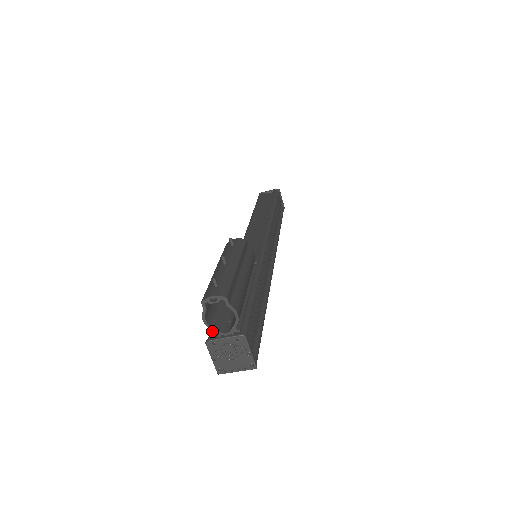
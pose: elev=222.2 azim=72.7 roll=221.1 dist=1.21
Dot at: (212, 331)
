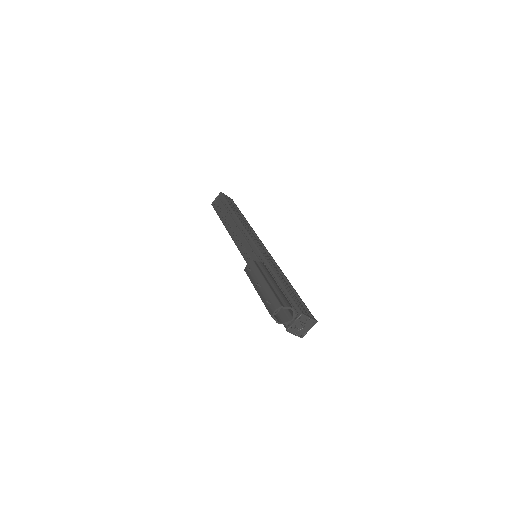
Dot at: occluded
